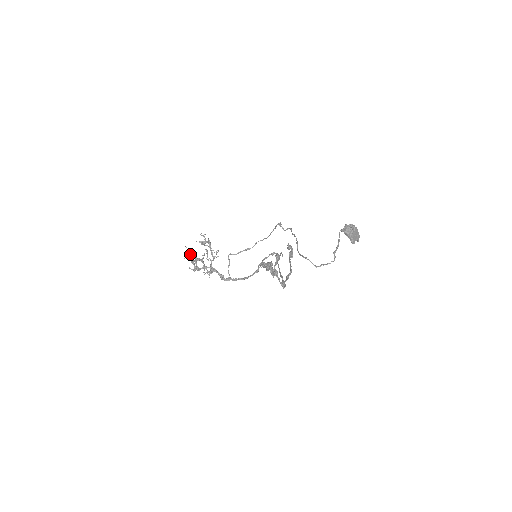
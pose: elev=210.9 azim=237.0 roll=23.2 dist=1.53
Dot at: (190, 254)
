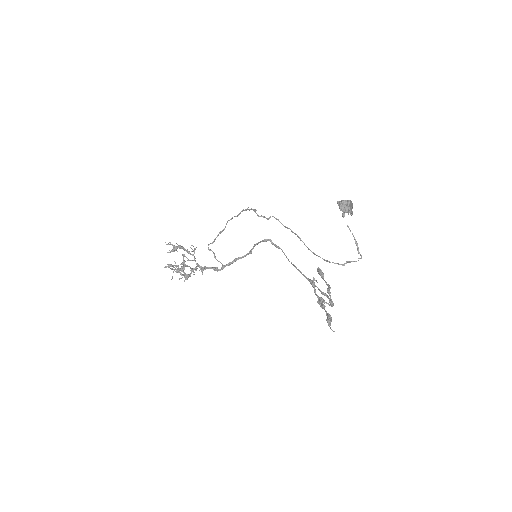
Dot at: occluded
